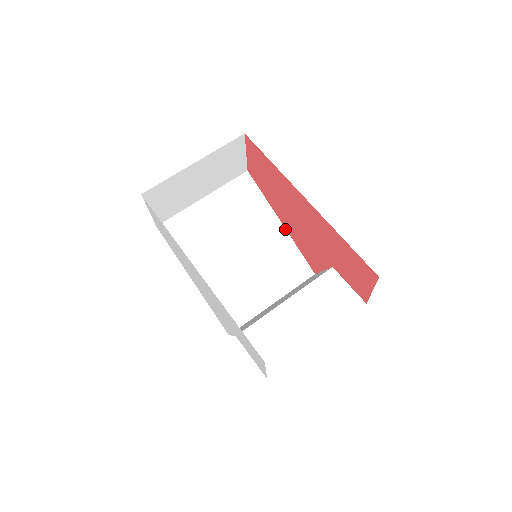
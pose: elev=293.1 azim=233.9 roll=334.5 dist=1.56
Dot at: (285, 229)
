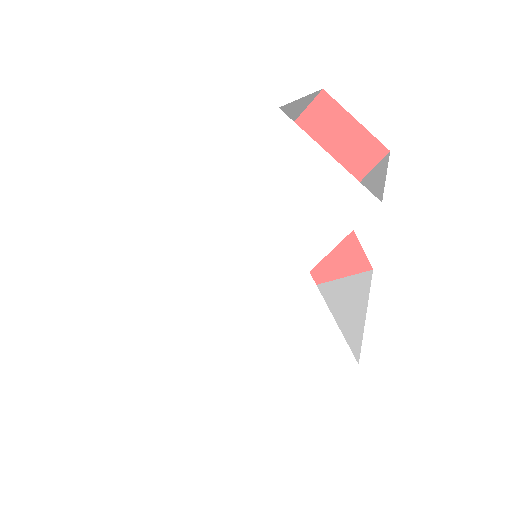
Dot at: occluded
